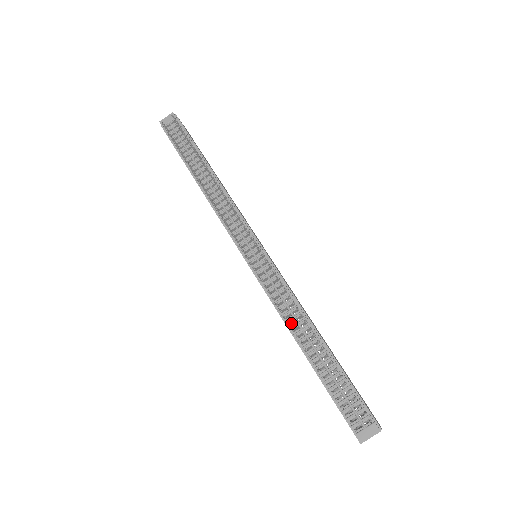
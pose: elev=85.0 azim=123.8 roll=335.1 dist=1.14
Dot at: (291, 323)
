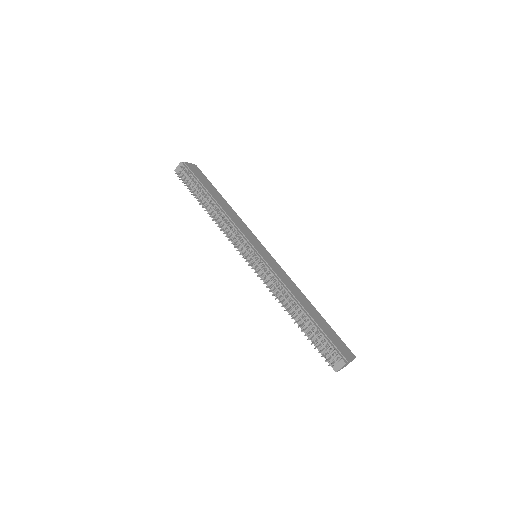
Dot at: (284, 300)
